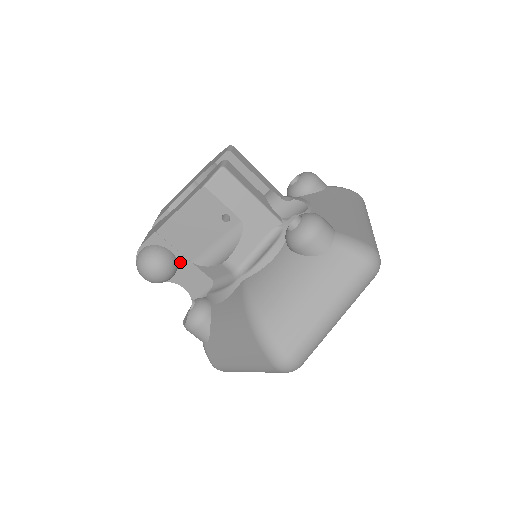
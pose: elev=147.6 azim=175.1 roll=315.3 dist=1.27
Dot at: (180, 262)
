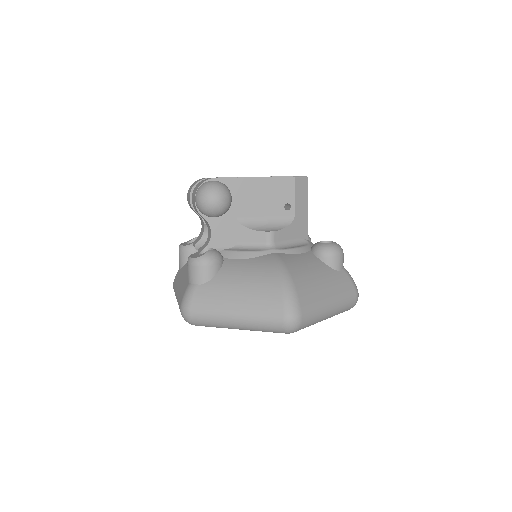
Dot at: (229, 211)
